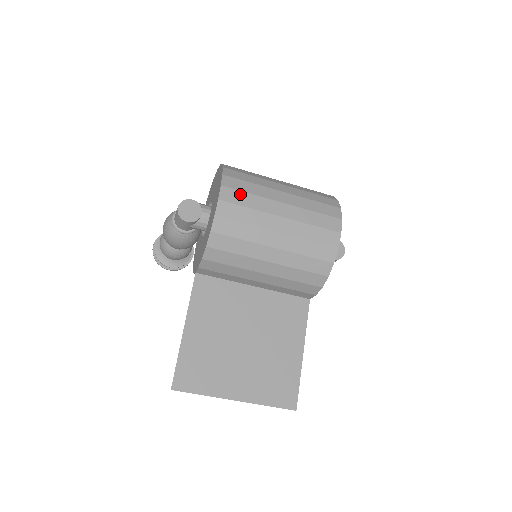
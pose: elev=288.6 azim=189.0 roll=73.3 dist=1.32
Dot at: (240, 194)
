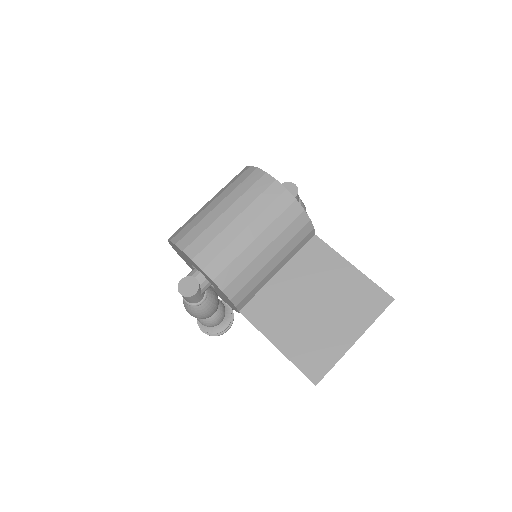
Dot at: (198, 240)
